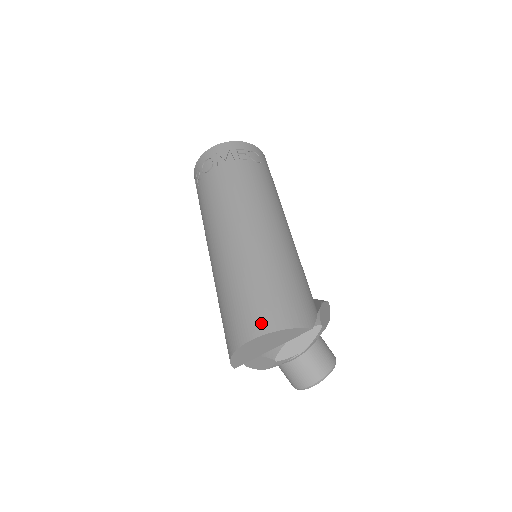
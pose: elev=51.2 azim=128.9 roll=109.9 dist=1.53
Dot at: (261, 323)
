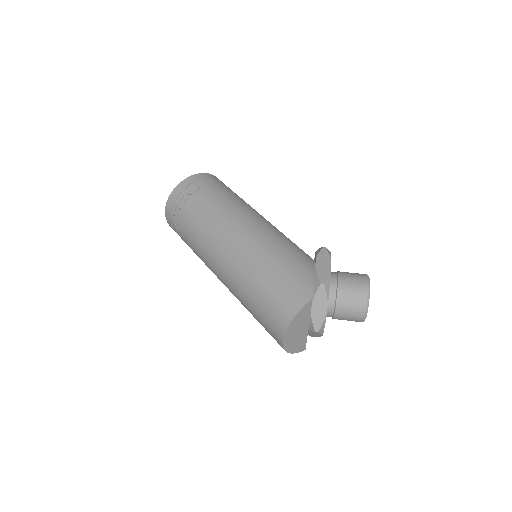
Dot at: (278, 325)
